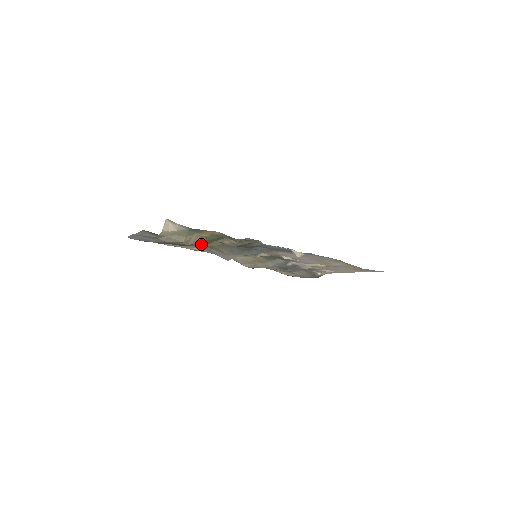
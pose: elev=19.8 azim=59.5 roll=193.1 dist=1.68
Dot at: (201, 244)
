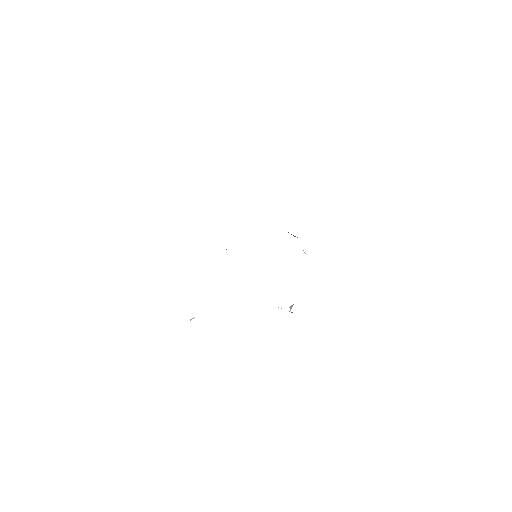
Dot at: occluded
